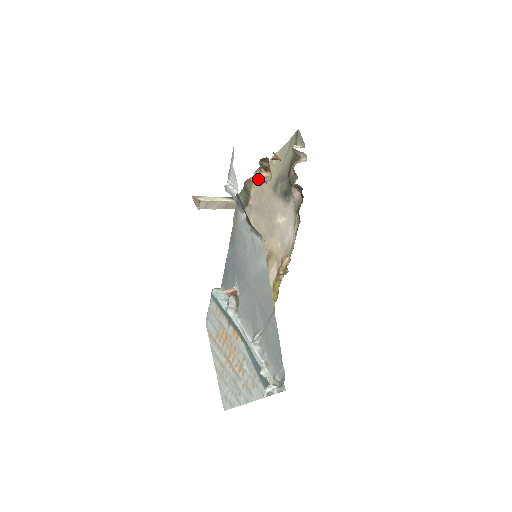
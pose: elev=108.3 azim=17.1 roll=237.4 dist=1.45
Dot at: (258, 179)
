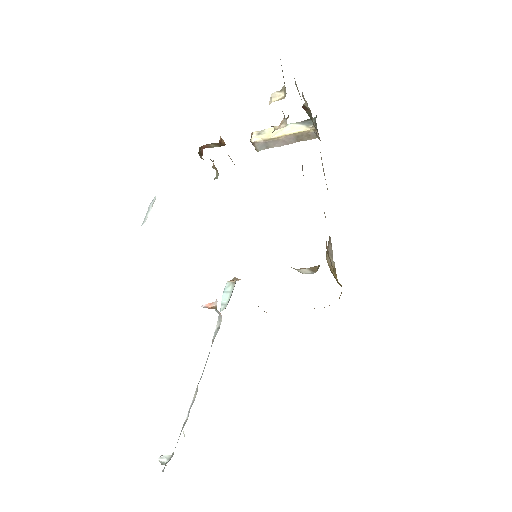
Dot at: occluded
